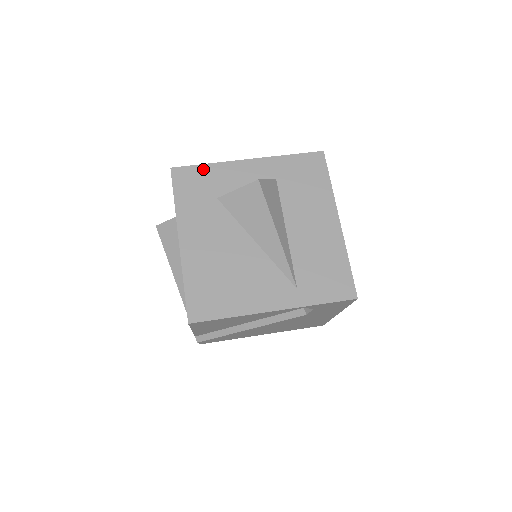
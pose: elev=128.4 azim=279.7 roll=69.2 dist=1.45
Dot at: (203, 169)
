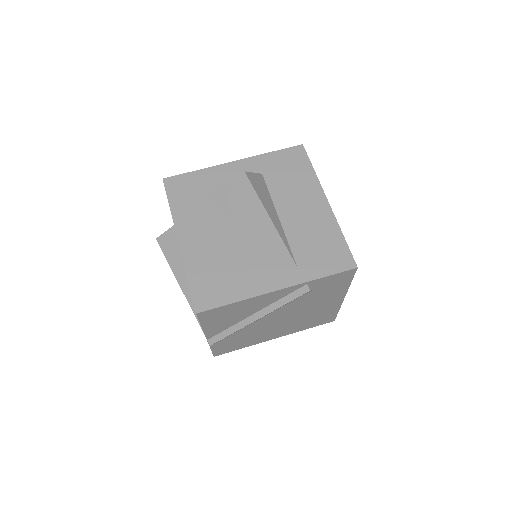
Dot at: (193, 175)
